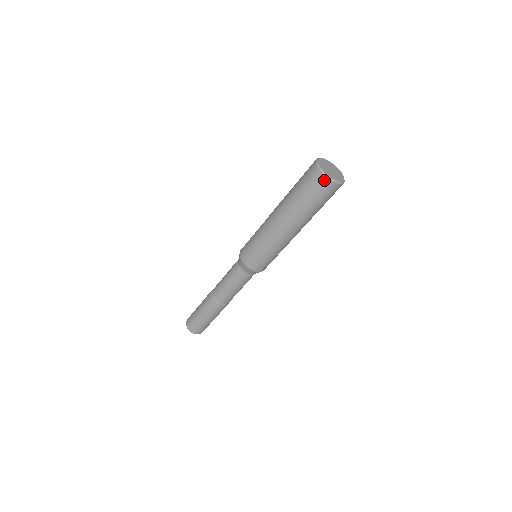
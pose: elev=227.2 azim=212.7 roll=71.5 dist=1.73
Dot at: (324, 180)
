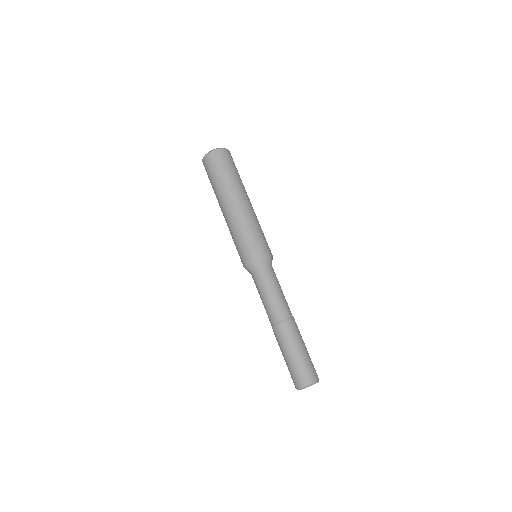
Dot at: (207, 157)
